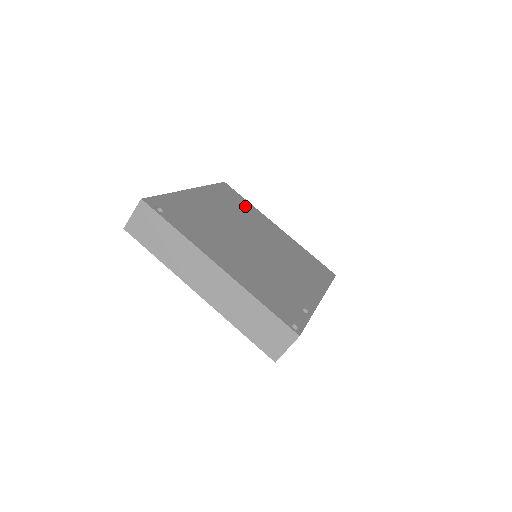
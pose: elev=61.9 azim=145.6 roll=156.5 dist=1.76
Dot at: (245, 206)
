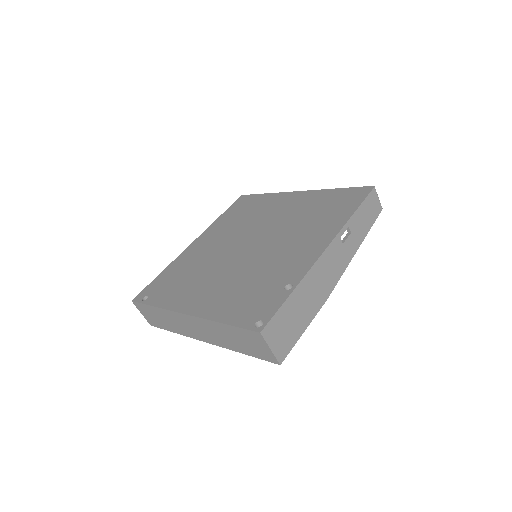
Dot at: (257, 204)
